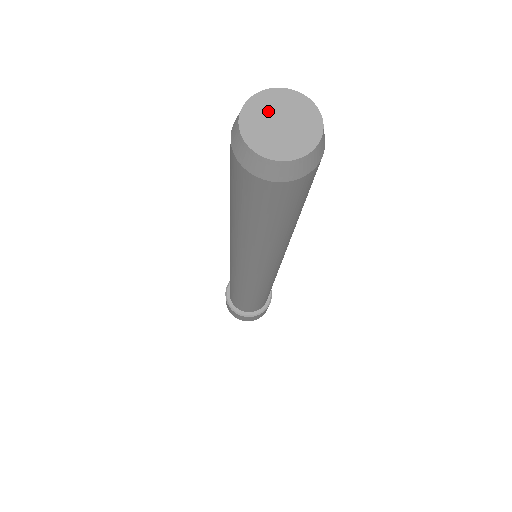
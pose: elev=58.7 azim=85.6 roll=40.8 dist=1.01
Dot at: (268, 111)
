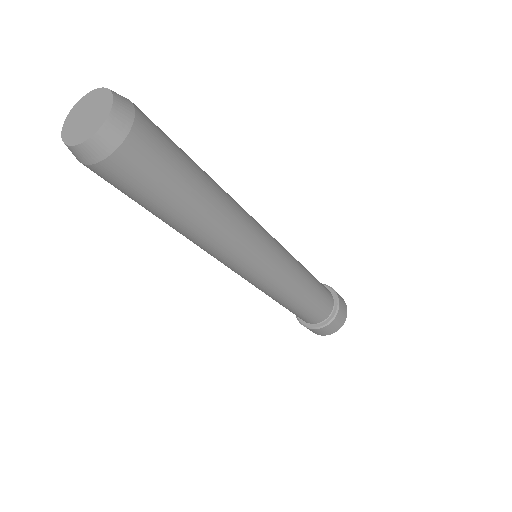
Dot at: (79, 114)
